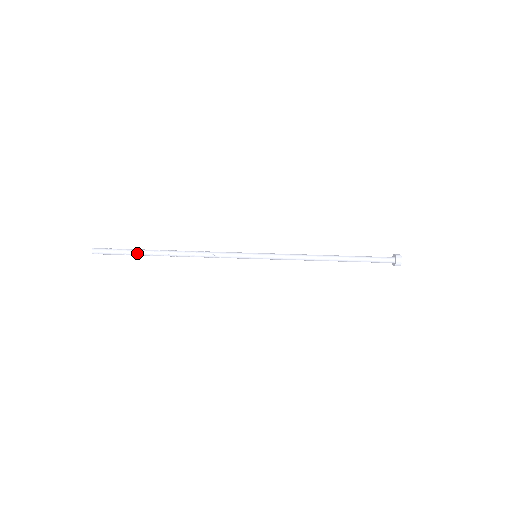
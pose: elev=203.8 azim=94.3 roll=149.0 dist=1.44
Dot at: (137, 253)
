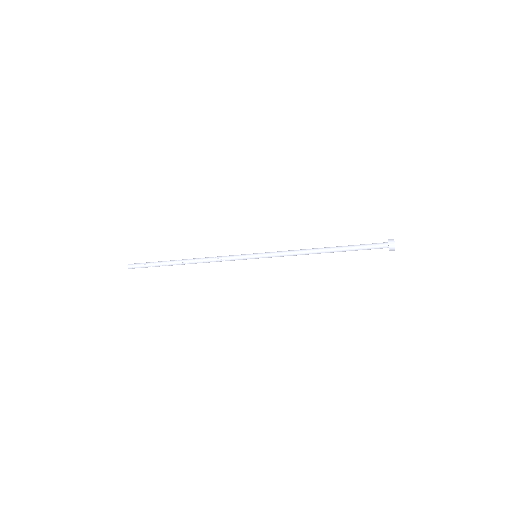
Dot at: (160, 264)
